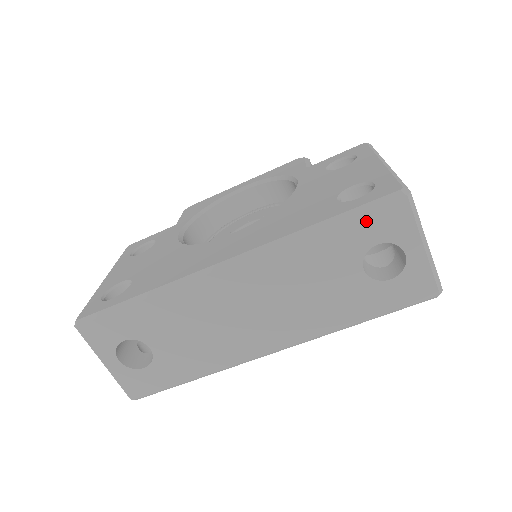
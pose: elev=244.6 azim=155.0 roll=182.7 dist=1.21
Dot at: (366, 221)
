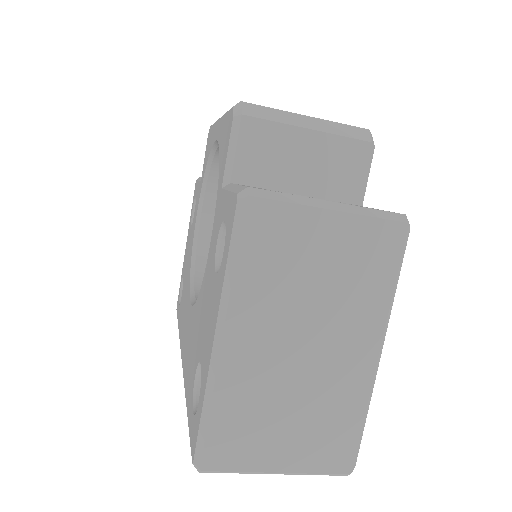
Dot at: occluded
